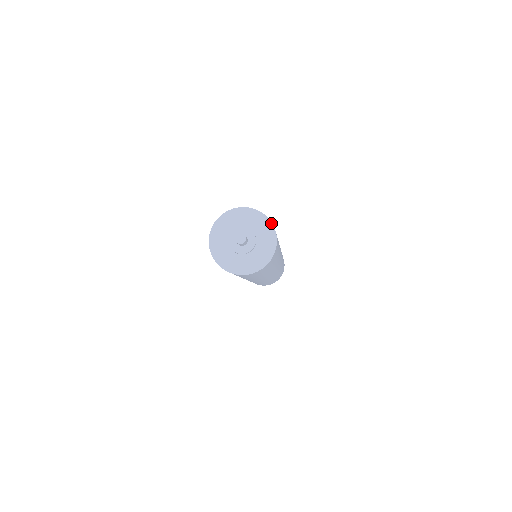
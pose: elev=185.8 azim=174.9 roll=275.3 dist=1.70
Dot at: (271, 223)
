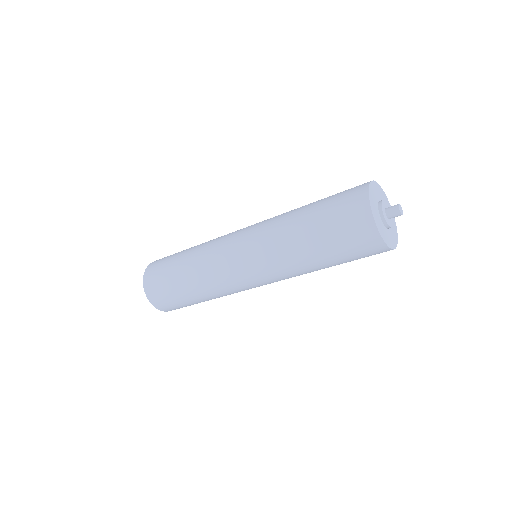
Dot at: (383, 191)
